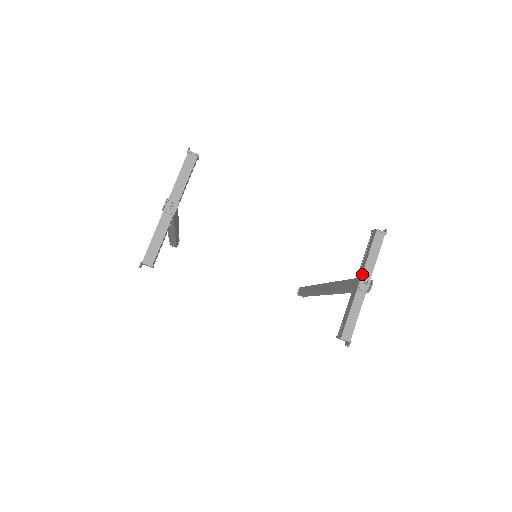
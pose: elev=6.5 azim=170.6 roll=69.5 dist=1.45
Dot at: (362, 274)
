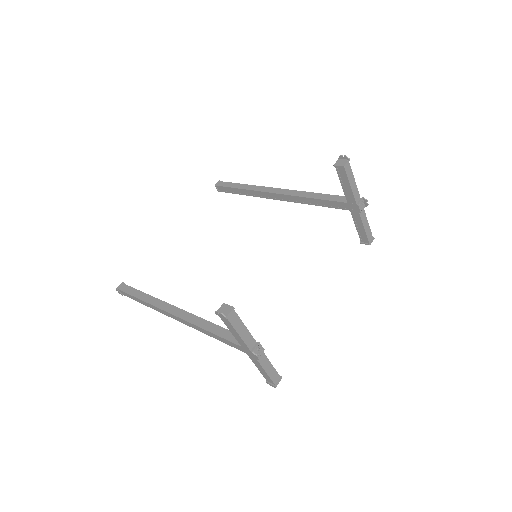
Dot at: (356, 202)
